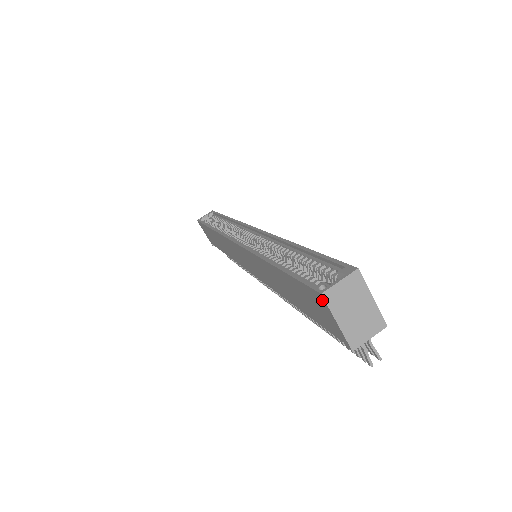
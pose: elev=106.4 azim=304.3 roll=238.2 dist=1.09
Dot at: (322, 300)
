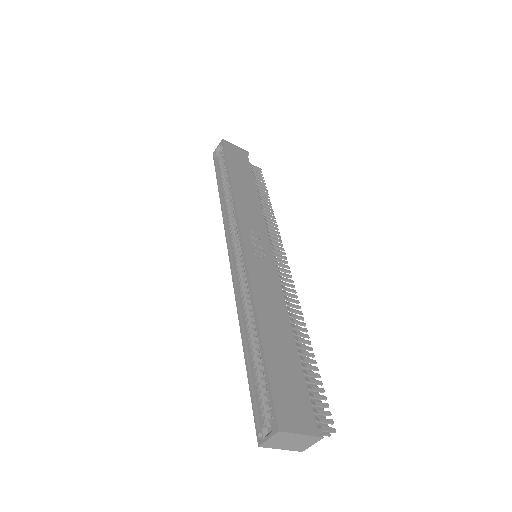
Dot at: occluded
